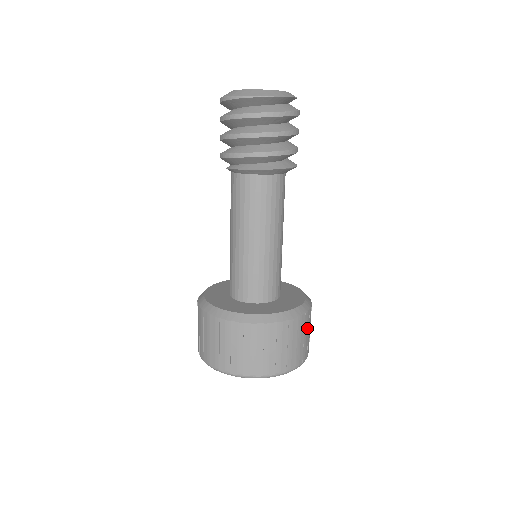
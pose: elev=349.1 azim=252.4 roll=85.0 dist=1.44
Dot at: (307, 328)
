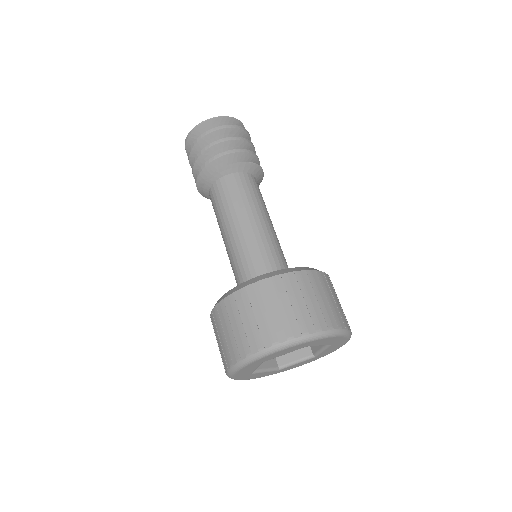
Dot at: (333, 293)
